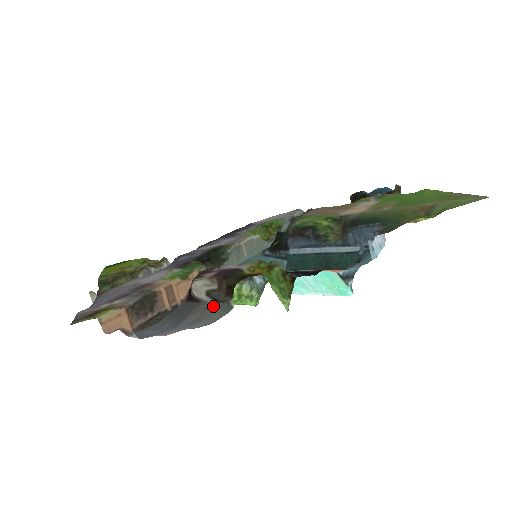
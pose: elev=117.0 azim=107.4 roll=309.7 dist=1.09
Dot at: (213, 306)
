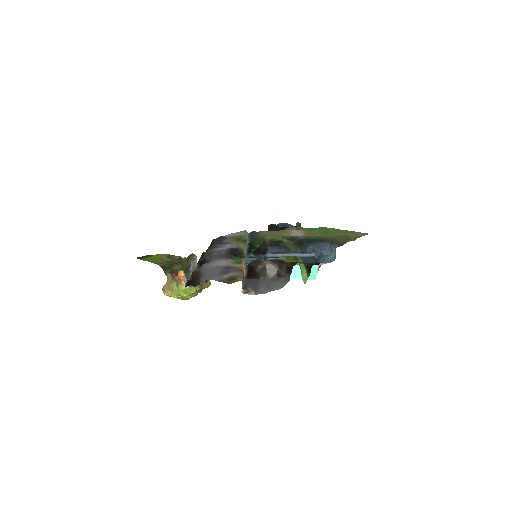
Dot at: (272, 280)
